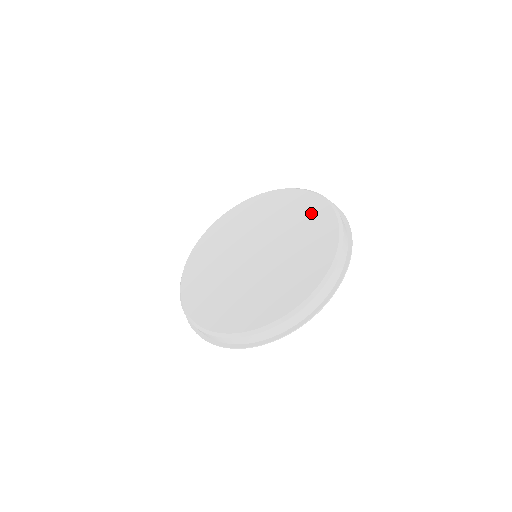
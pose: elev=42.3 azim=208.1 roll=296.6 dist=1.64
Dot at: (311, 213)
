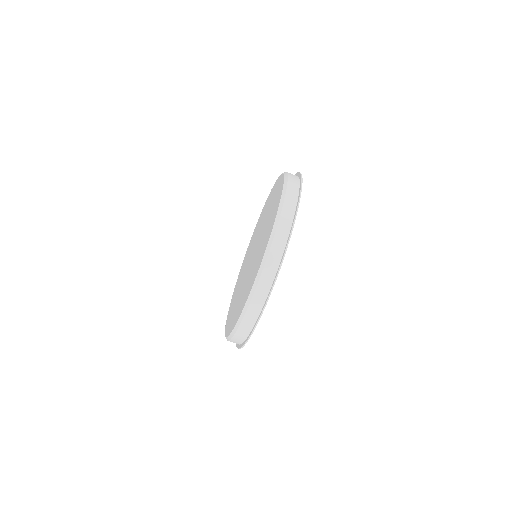
Dot at: (264, 210)
